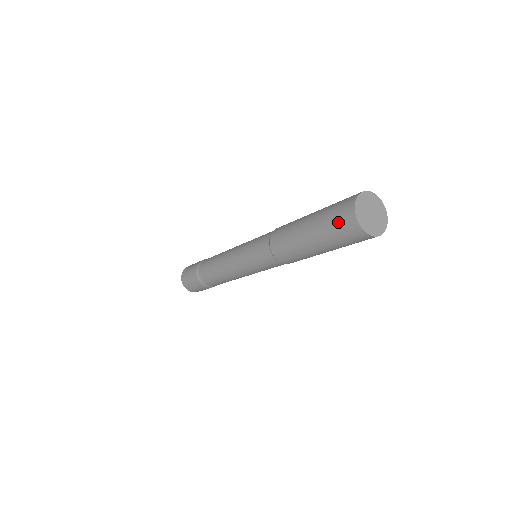
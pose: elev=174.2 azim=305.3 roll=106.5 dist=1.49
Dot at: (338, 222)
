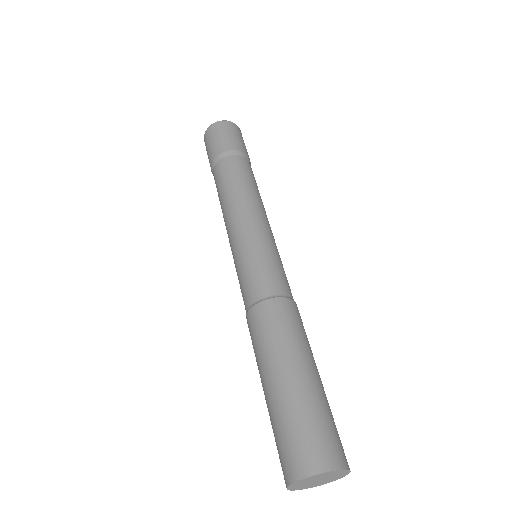
Dot at: occluded
